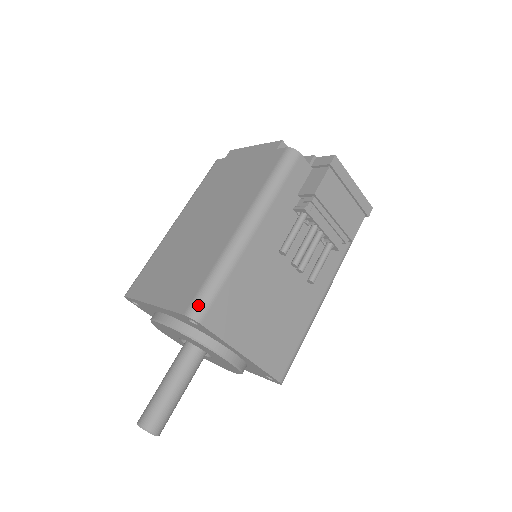
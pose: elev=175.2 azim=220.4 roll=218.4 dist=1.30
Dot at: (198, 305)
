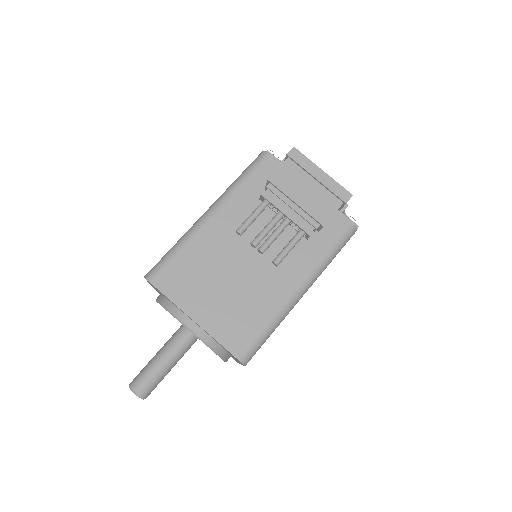
Dot at: (153, 269)
